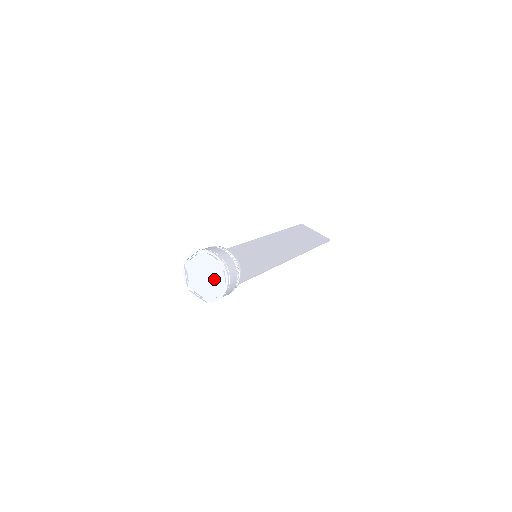
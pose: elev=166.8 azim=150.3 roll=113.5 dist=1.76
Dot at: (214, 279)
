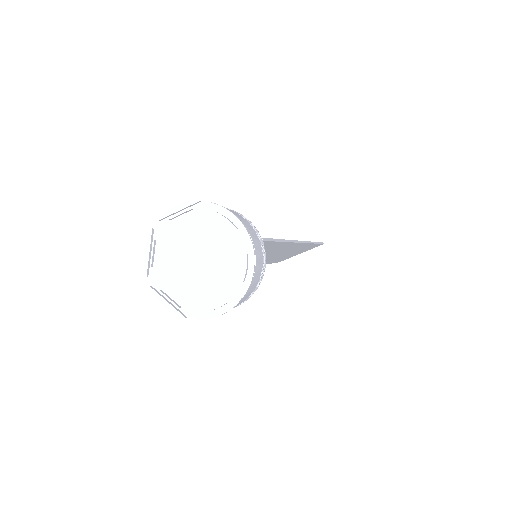
Dot at: (215, 248)
